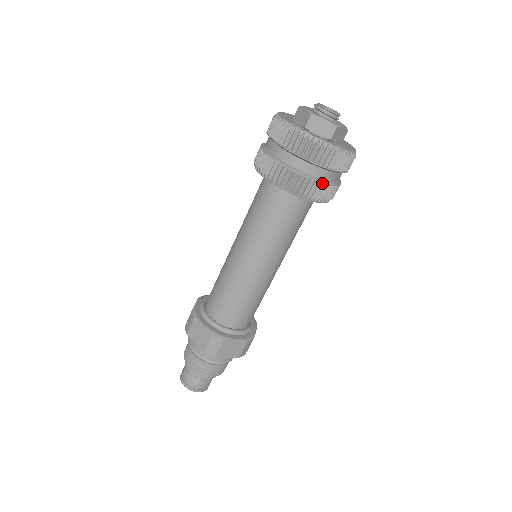
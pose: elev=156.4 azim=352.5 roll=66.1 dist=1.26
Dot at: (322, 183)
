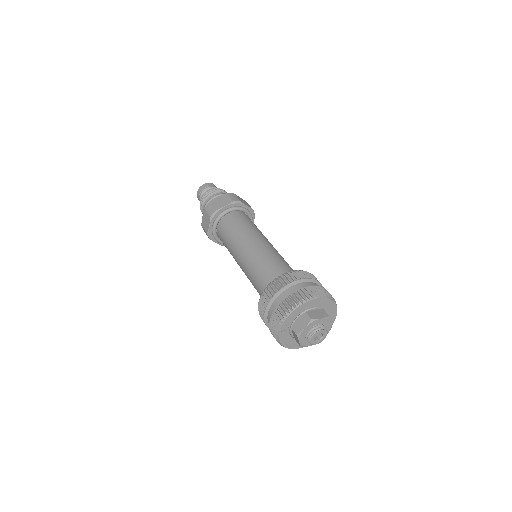
Dot at: occluded
